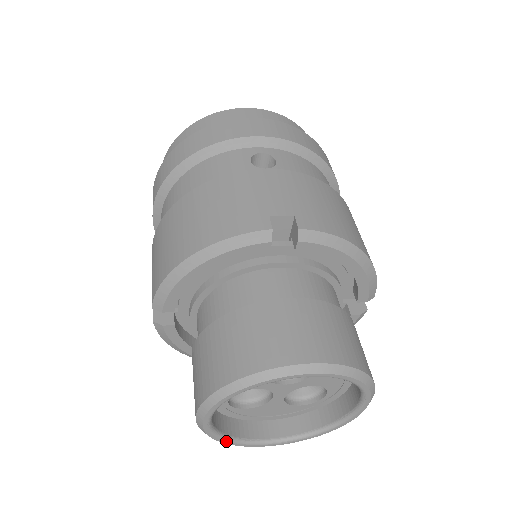
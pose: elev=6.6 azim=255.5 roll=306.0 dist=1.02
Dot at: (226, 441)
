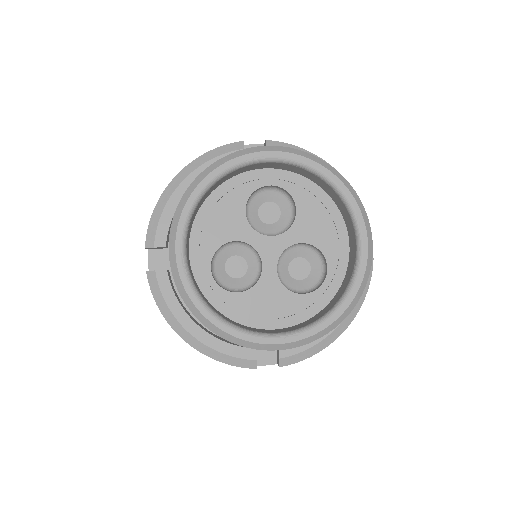
Dot at: (210, 314)
